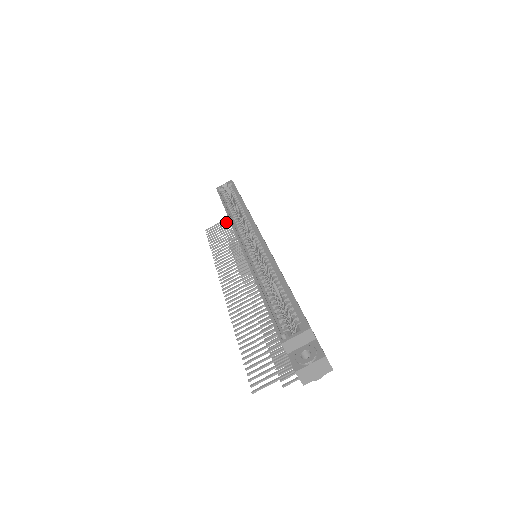
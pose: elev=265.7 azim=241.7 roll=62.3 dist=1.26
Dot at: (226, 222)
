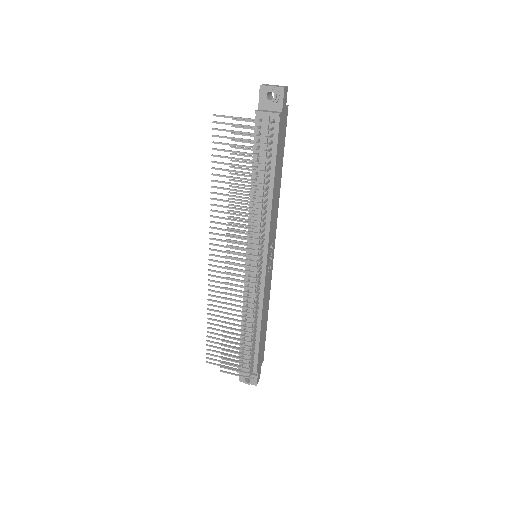
Dot at: (229, 363)
